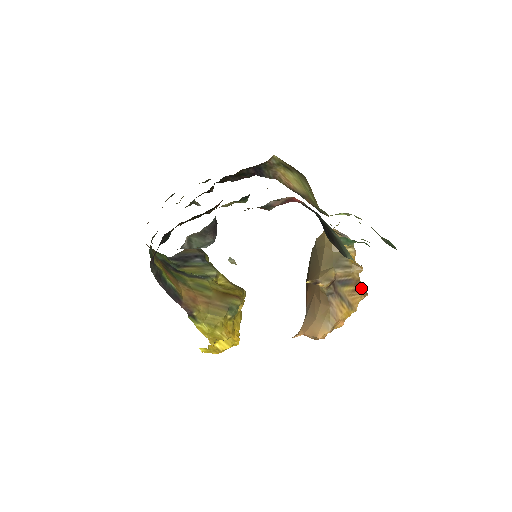
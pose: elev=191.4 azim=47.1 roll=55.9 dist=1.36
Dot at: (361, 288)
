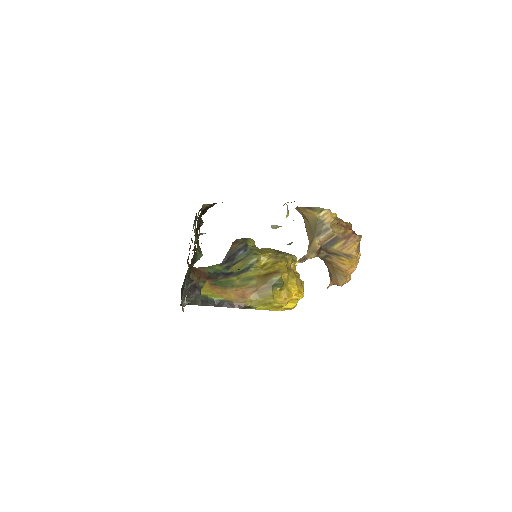
Dot at: (352, 235)
